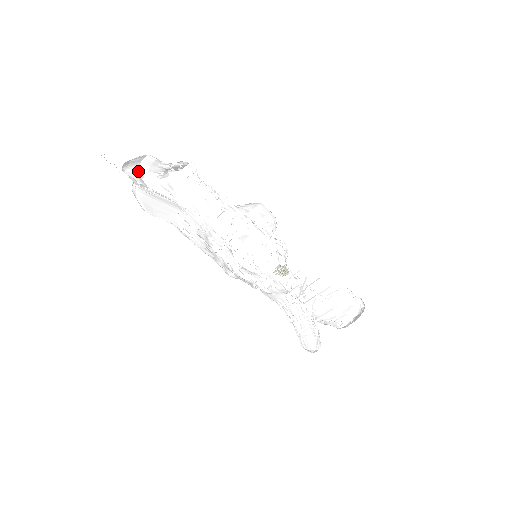
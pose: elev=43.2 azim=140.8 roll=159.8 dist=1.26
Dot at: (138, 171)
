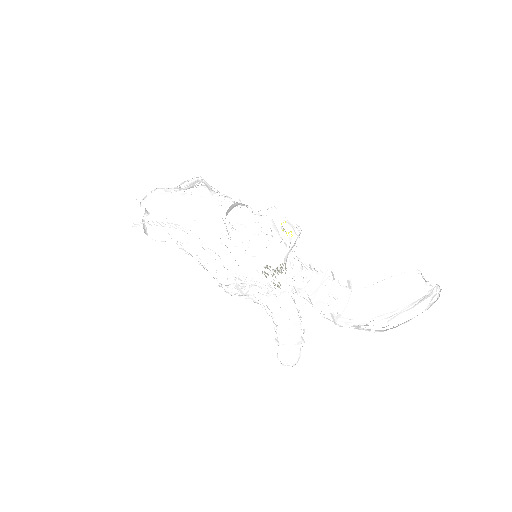
Dot at: (163, 201)
